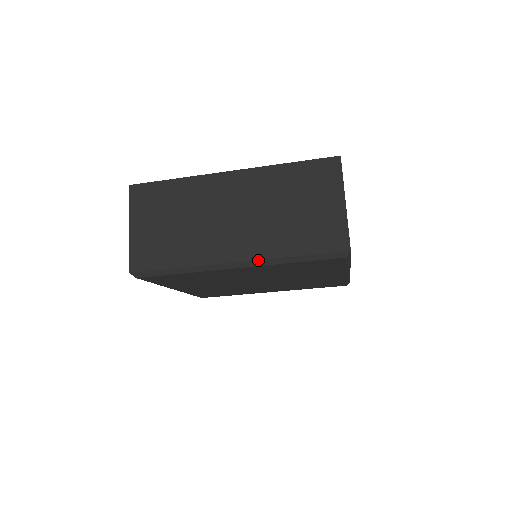
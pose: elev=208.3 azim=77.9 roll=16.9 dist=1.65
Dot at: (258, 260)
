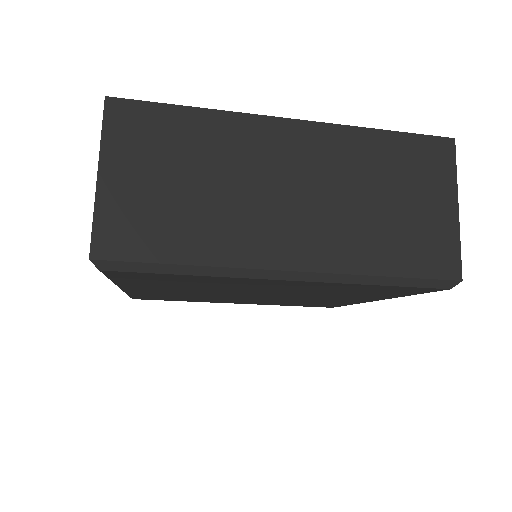
Dot at: (328, 273)
